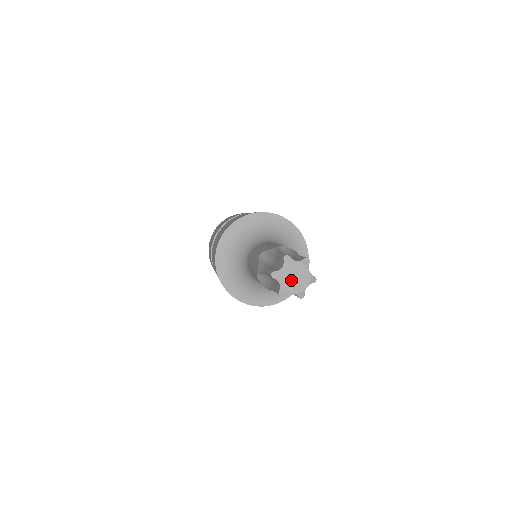
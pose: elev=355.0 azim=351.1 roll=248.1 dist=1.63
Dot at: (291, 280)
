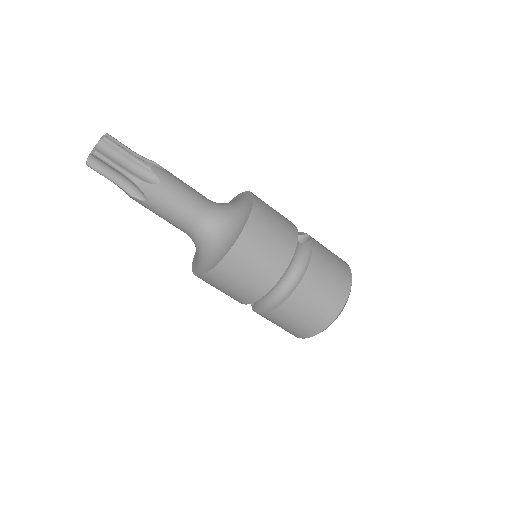
Dot at: occluded
